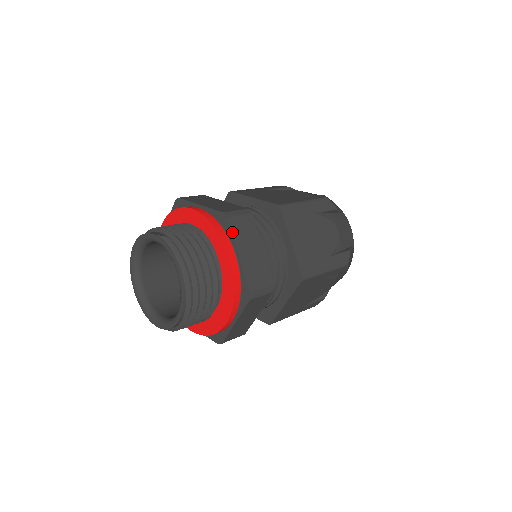
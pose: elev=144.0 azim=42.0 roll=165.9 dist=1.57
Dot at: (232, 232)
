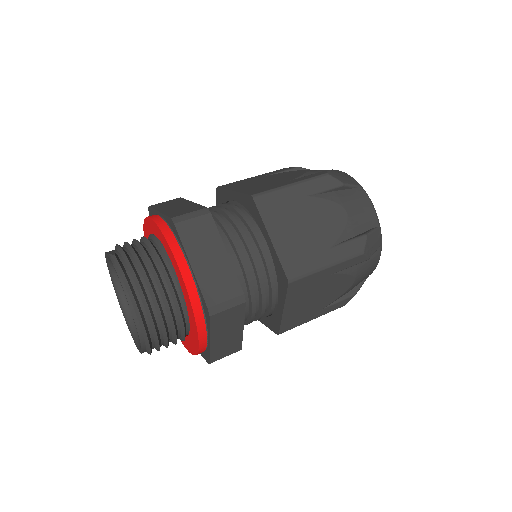
Dot at: (181, 239)
